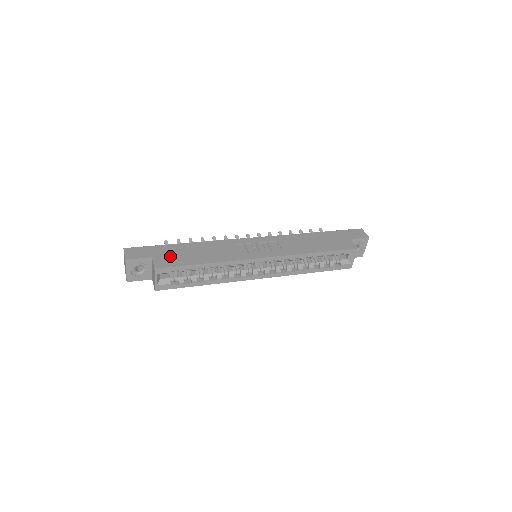
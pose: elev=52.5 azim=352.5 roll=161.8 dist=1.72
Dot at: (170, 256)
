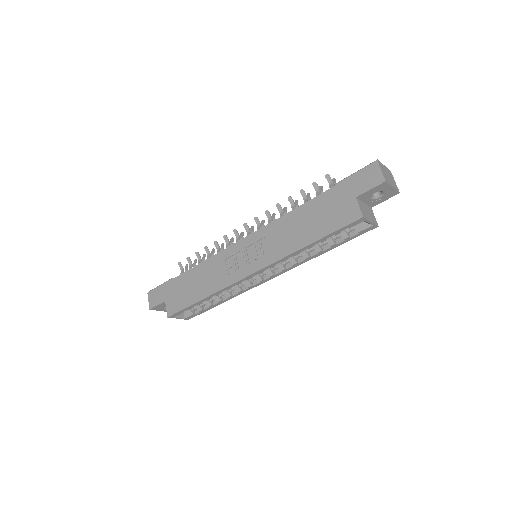
Dot at: (176, 296)
